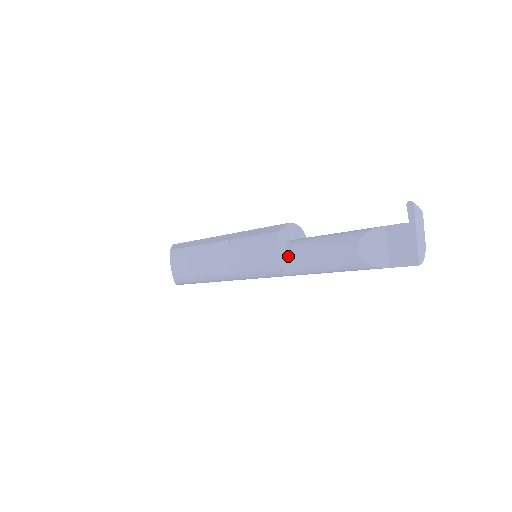
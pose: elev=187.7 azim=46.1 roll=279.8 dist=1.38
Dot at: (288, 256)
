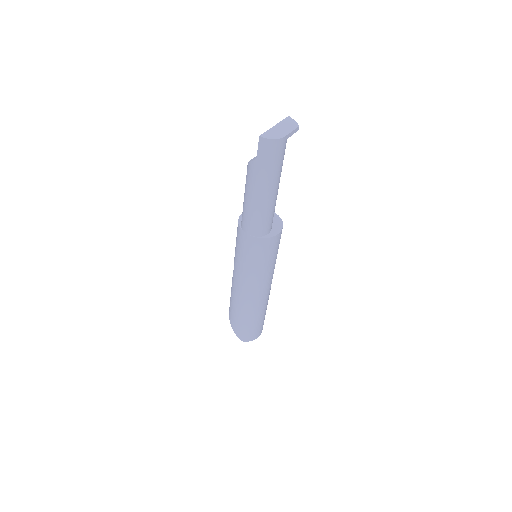
Dot at: occluded
